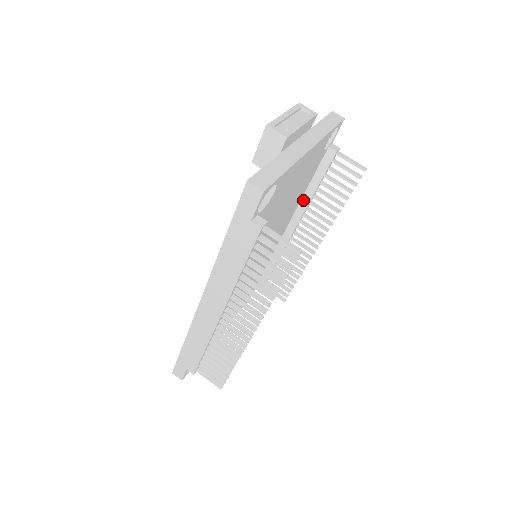
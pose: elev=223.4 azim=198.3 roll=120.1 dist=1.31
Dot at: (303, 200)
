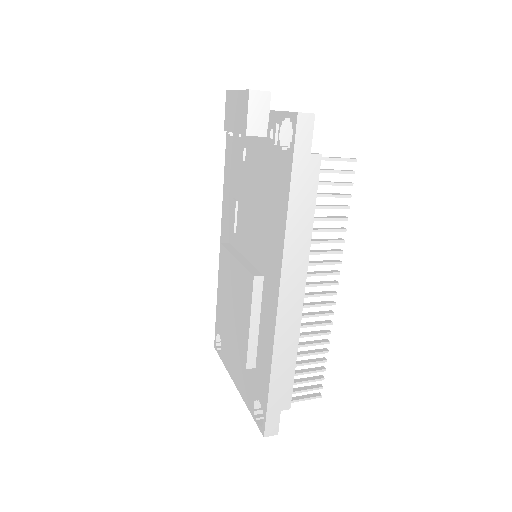
Dot at: occluded
